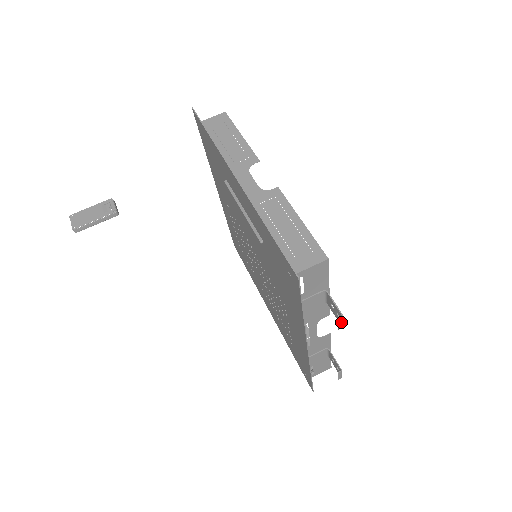
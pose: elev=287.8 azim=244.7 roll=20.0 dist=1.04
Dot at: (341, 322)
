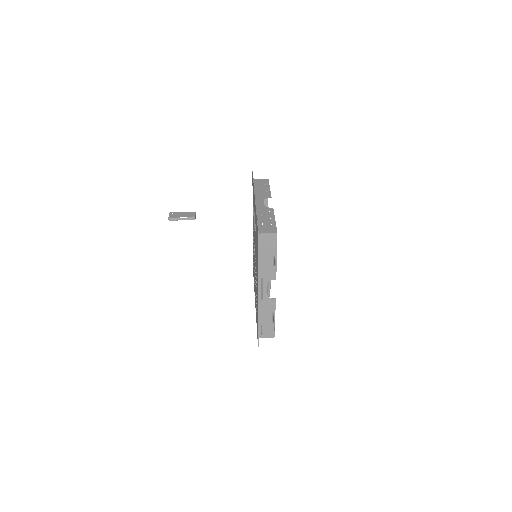
Dot at: (275, 270)
